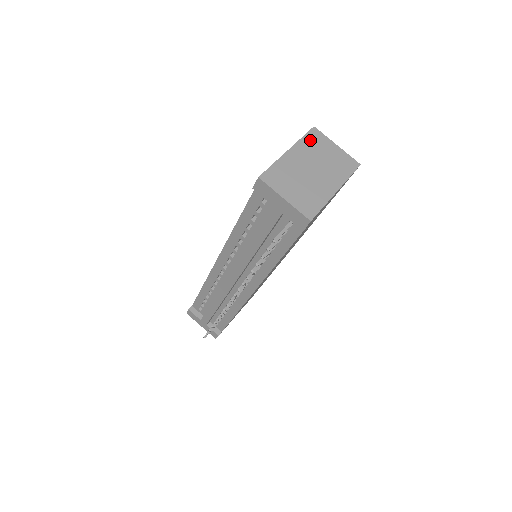
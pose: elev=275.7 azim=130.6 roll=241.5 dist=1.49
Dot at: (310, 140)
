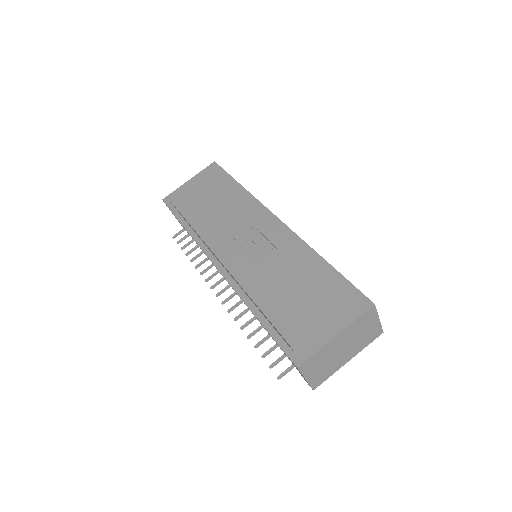
Dot at: (361, 320)
